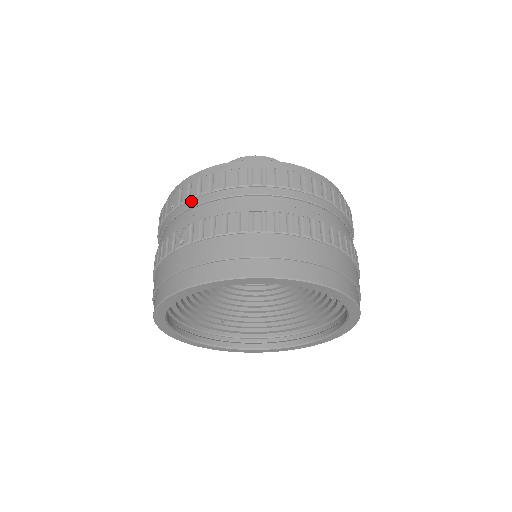
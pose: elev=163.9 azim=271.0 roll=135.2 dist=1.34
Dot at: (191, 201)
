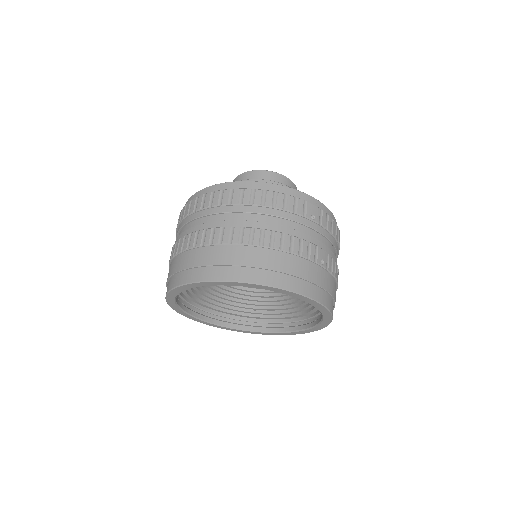
Dot at: (179, 227)
